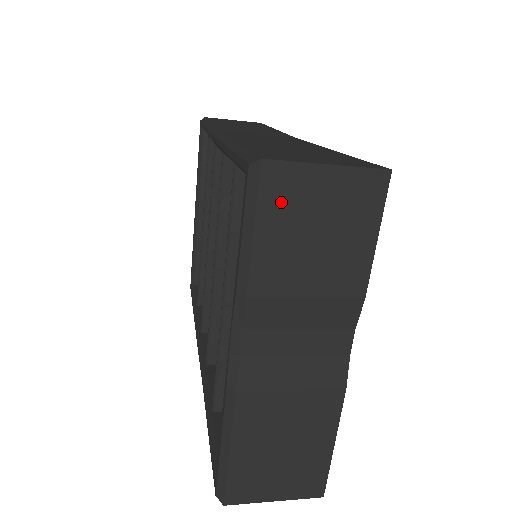
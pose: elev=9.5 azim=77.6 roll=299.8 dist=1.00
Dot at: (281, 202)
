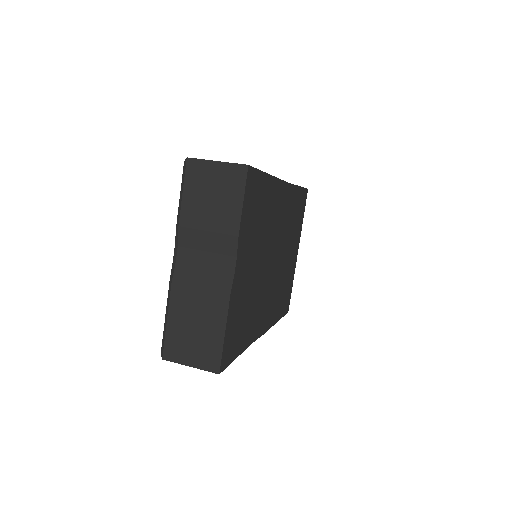
Dot at: (195, 178)
